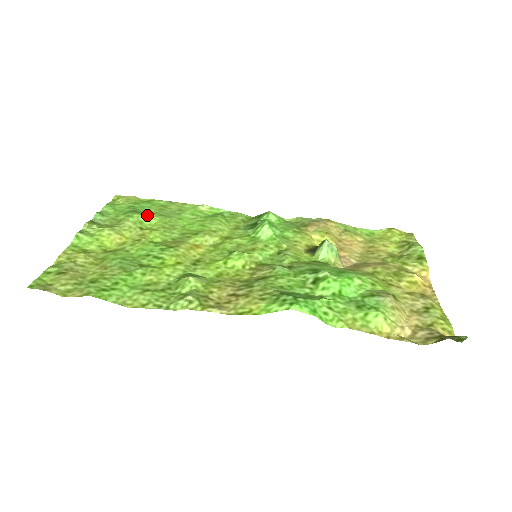
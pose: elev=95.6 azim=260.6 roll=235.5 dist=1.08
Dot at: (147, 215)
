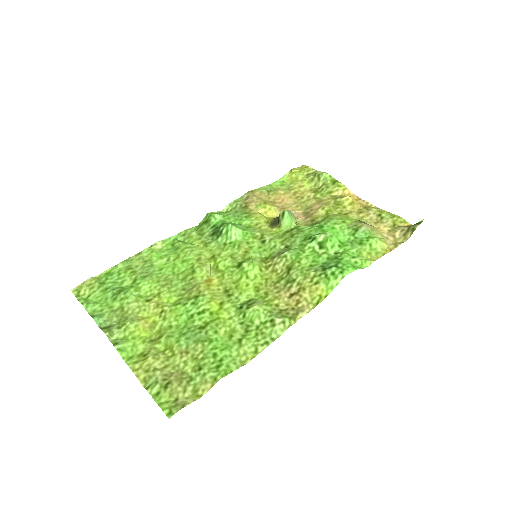
Dot at: (133, 286)
